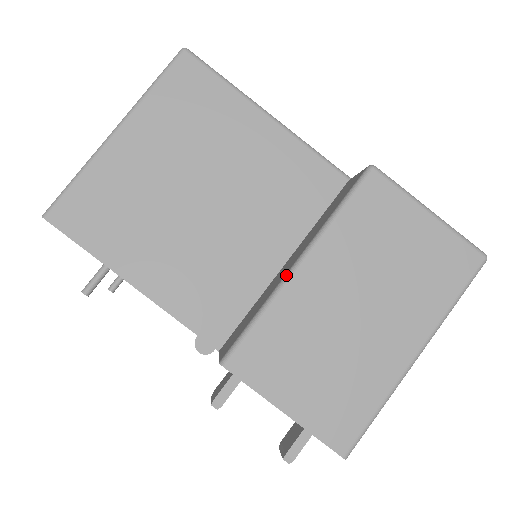
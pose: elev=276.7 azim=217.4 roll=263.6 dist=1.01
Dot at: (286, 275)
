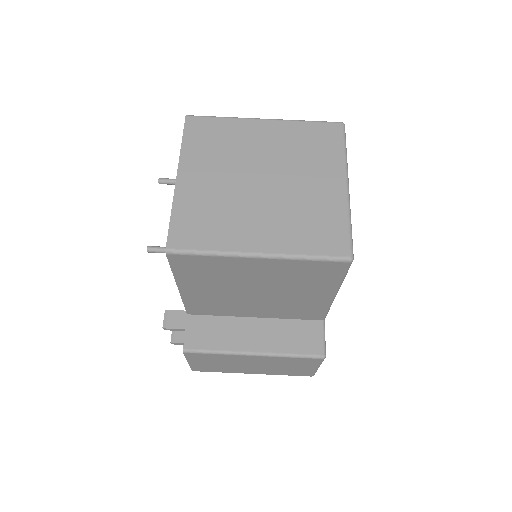
Dot at: (244, 353)
